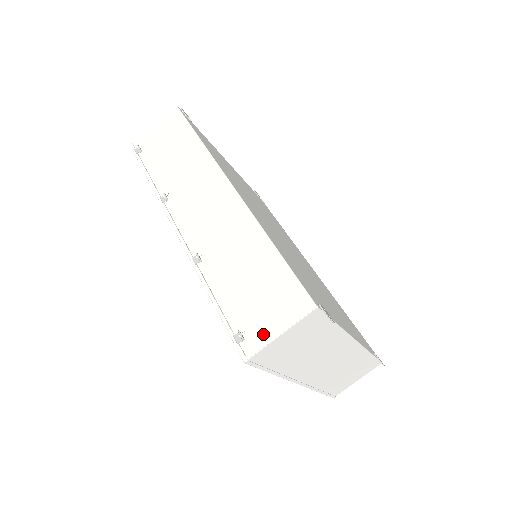
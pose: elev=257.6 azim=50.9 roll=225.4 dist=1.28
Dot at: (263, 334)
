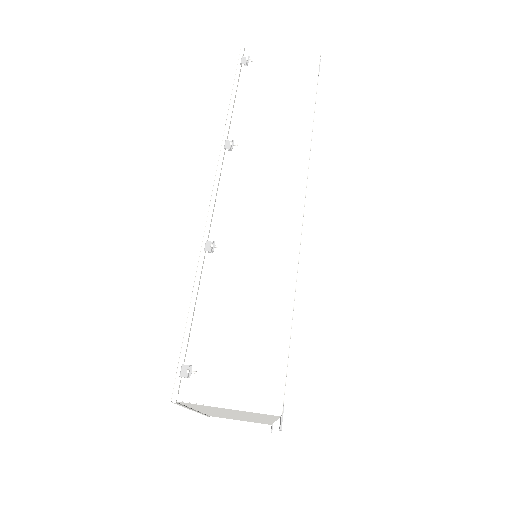
Dot at: (211, 391)
